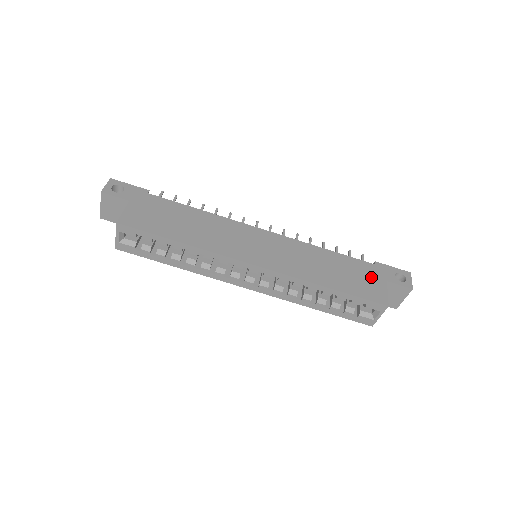
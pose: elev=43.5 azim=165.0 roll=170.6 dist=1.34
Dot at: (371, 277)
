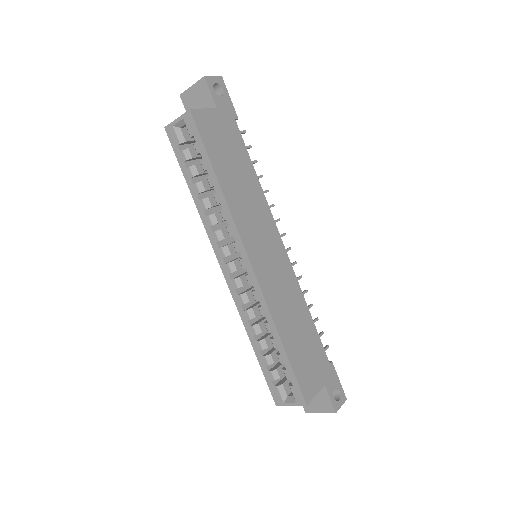
Dot at: (318, 369)
